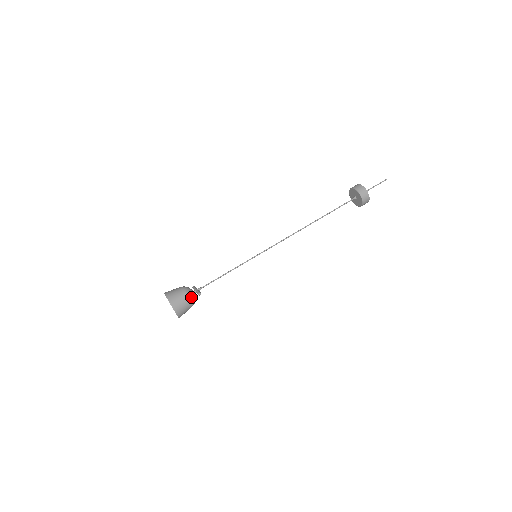
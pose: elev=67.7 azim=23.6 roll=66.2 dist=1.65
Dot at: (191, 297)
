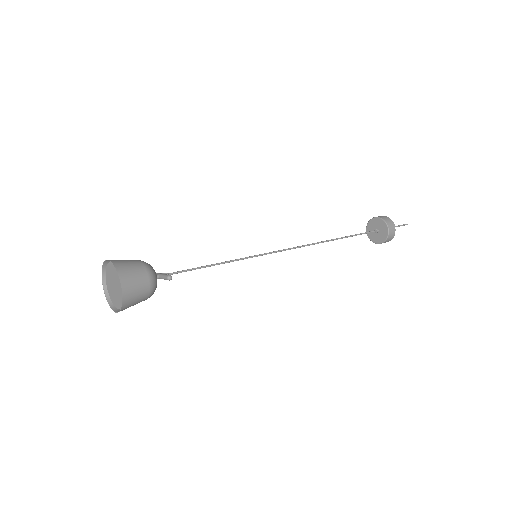
Dot at: (153, 278)
